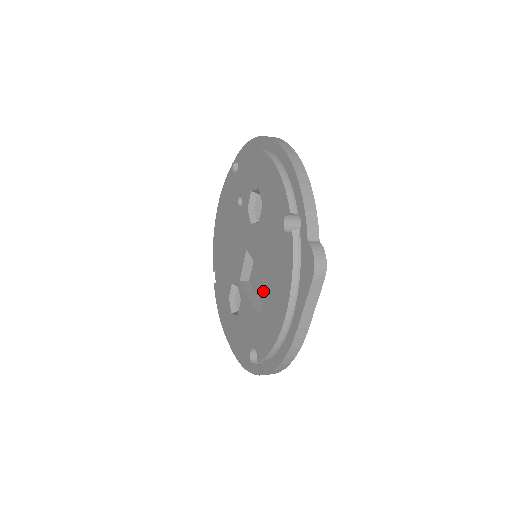
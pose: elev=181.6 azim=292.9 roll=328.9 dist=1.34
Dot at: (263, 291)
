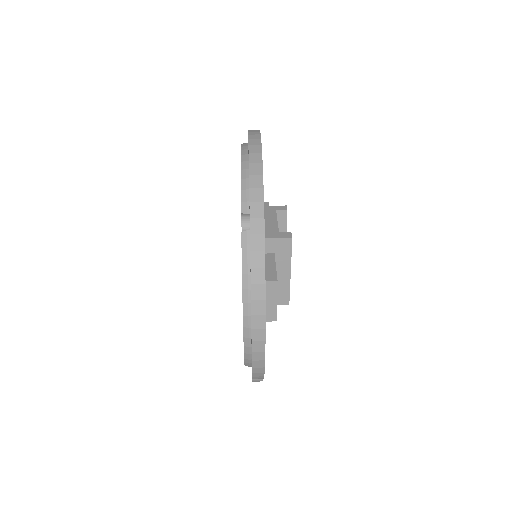
Dot at: occluded
